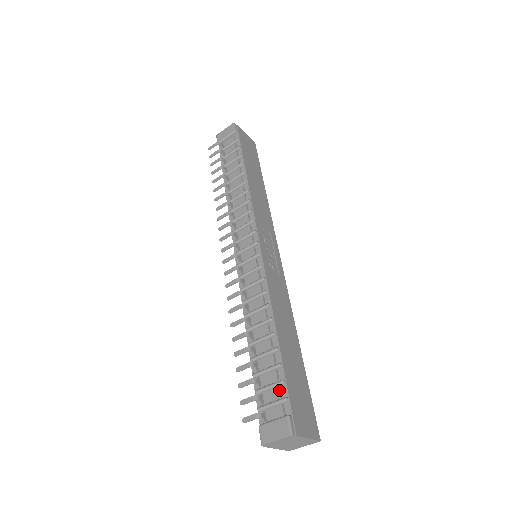
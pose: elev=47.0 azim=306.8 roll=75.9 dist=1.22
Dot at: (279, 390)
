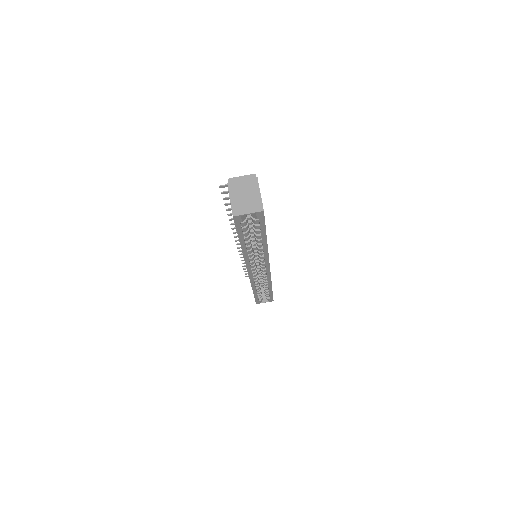
Dot at: occluded
